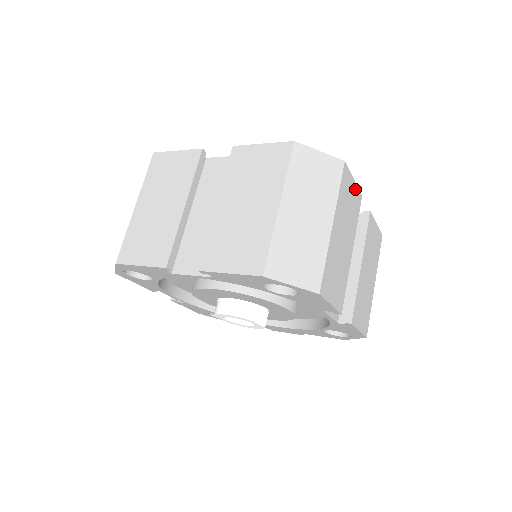
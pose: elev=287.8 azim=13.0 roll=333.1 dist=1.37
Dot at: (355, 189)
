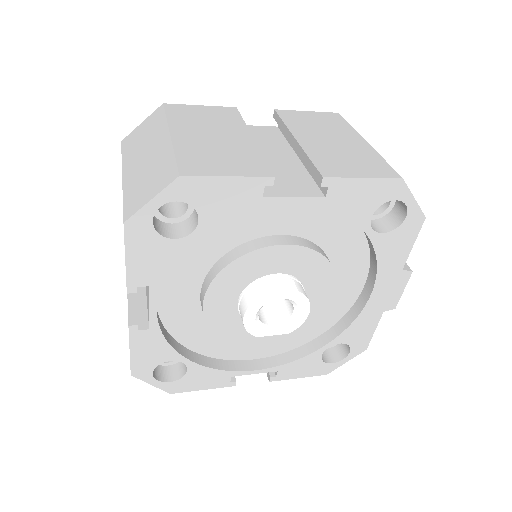
Dot at: (211, 109)
